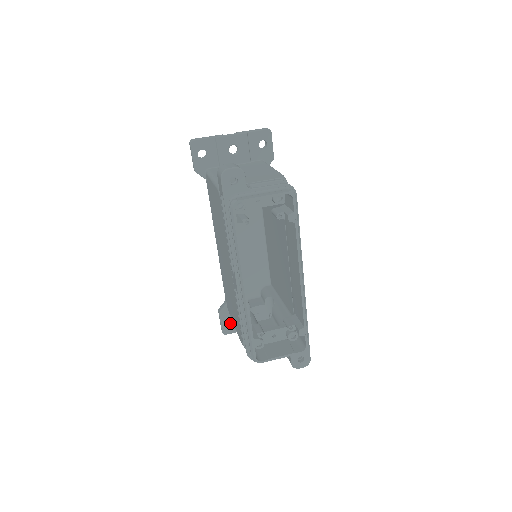
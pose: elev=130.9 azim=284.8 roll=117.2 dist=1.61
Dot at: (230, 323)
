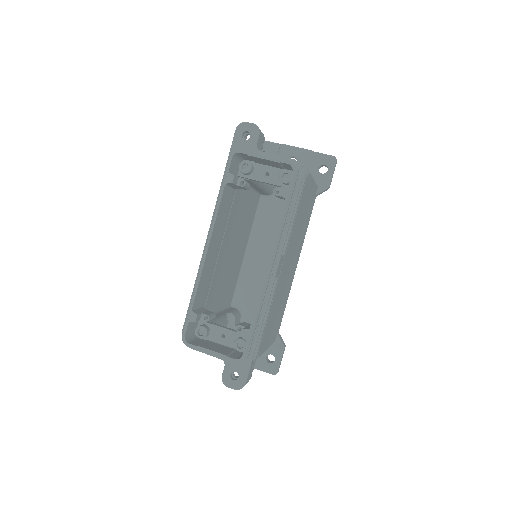
Dot at: occluded
